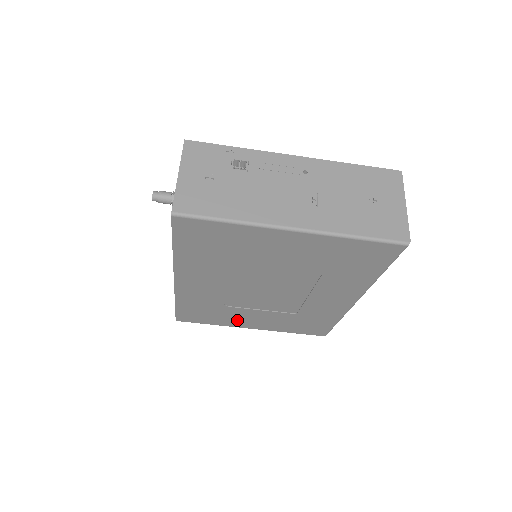
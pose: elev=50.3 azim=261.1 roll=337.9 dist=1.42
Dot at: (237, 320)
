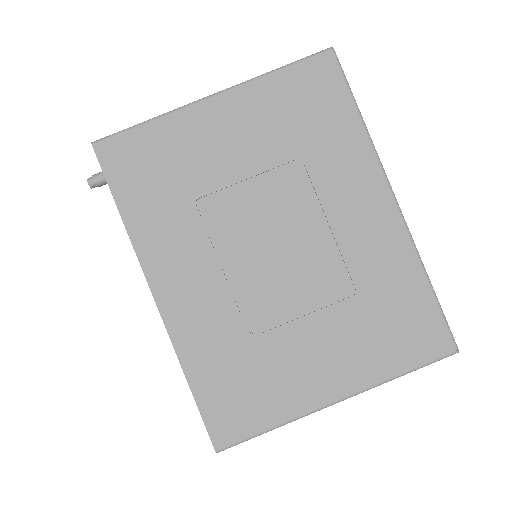
Dot at: (297, 380)
